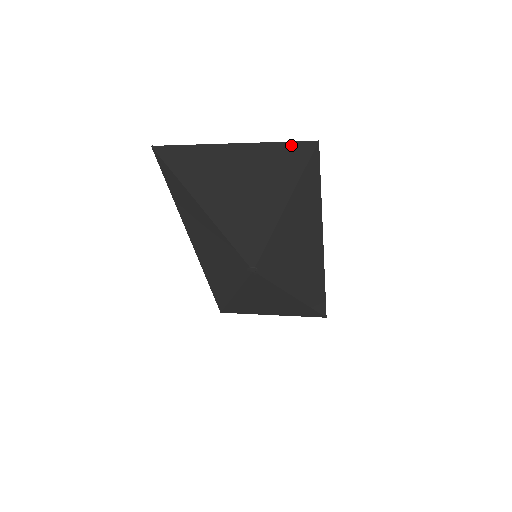
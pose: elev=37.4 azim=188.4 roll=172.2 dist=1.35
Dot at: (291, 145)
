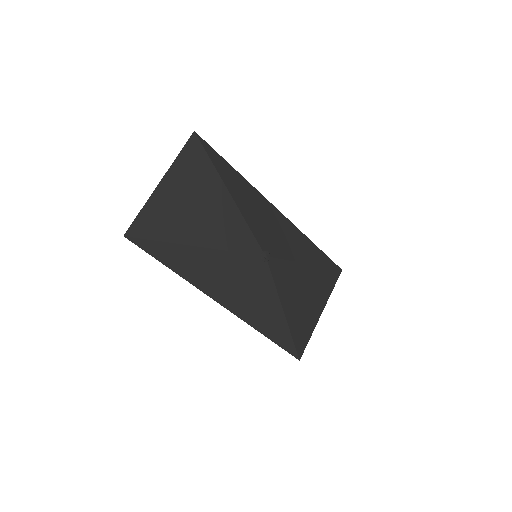
Dot at: (186, 148)
